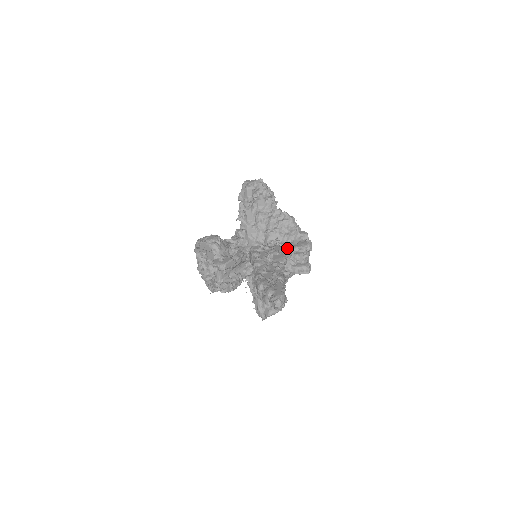
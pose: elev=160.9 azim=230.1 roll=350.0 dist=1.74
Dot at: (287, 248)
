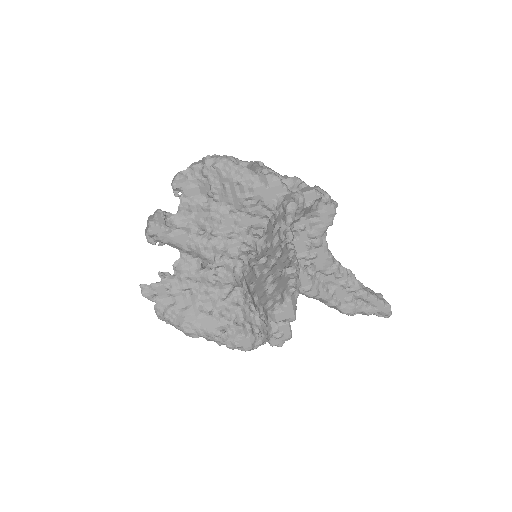
Dot at: (315, 238)
